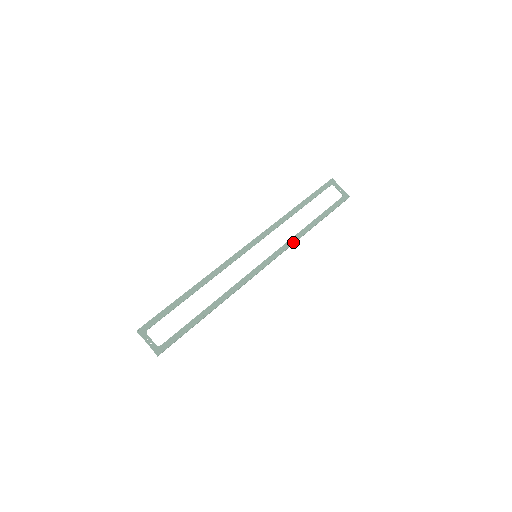
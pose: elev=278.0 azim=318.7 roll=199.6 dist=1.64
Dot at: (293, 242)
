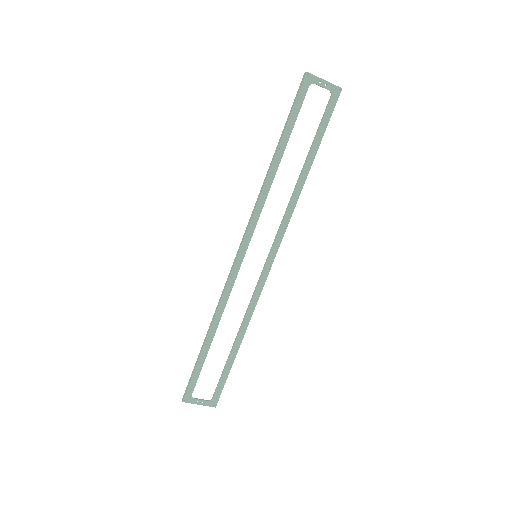
Dot at: (292, 211)
